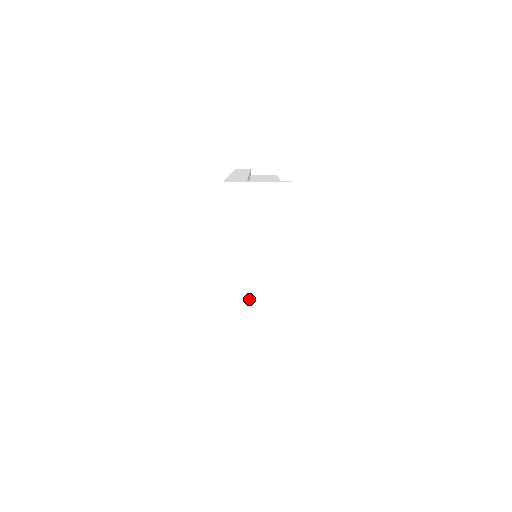
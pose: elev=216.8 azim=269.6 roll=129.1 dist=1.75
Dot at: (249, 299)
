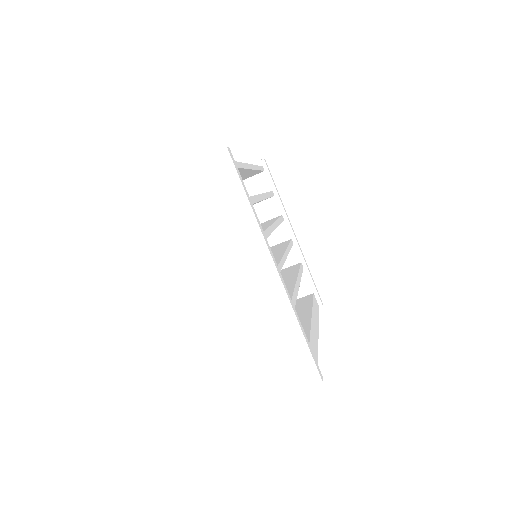
Dot at: (235, 300)
